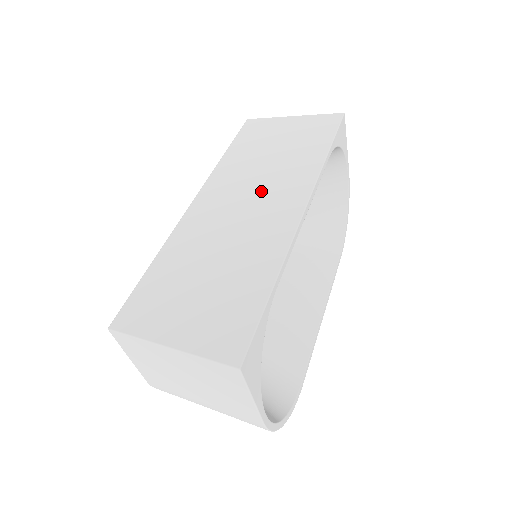
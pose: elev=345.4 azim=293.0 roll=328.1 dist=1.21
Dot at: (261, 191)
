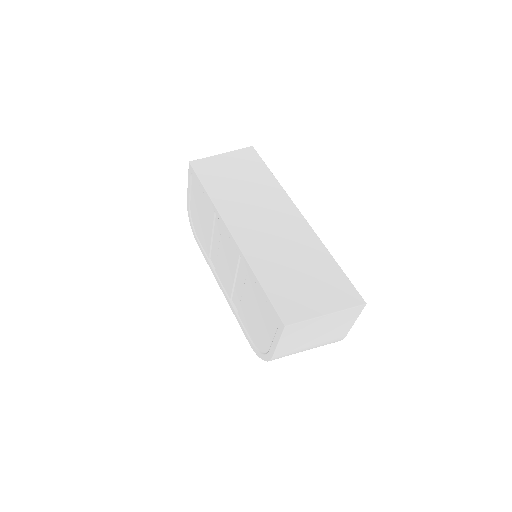
Dot at: (267, 212)
